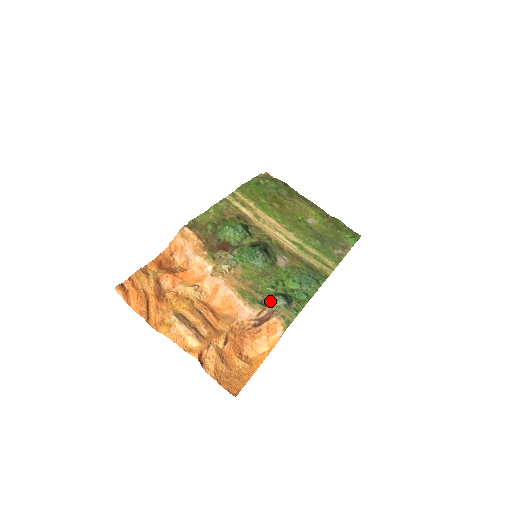
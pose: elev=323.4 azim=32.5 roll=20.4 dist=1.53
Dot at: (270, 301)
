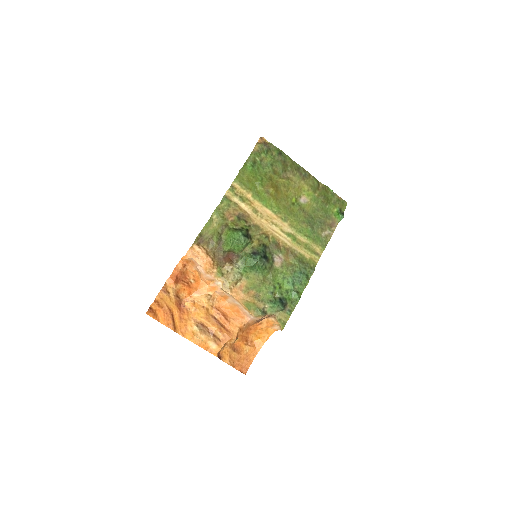
Dot at: (270, 307)
